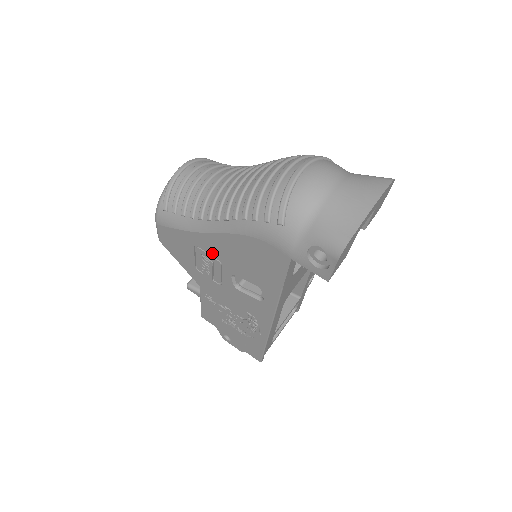
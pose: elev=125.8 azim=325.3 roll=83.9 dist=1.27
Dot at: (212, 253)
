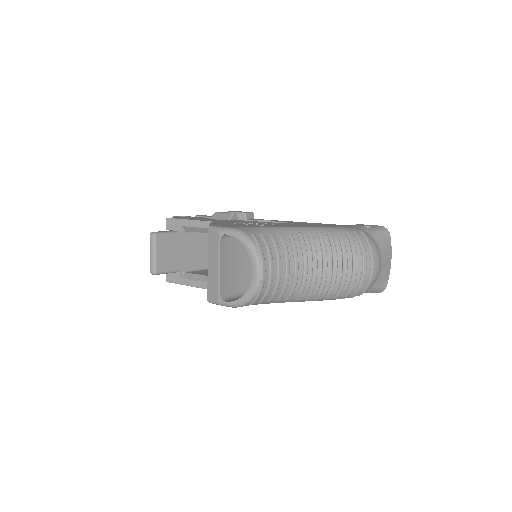
Dot at: occluded
